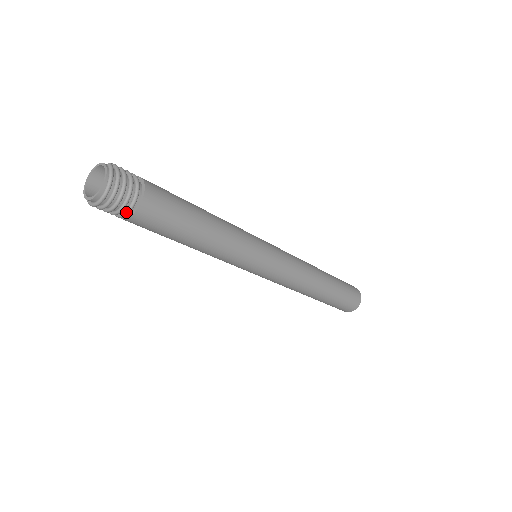
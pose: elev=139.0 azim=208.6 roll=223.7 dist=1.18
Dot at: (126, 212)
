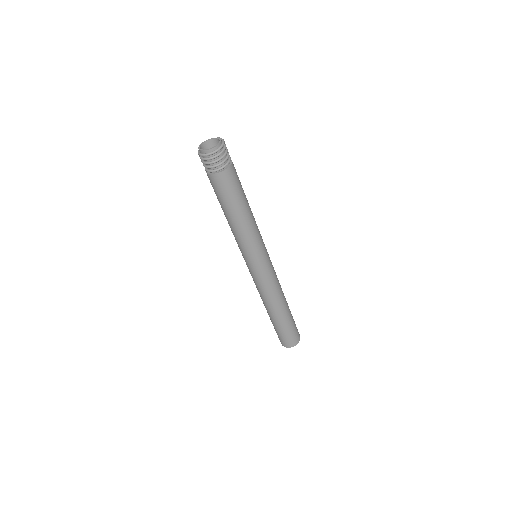
Dot at: (225, 165)
